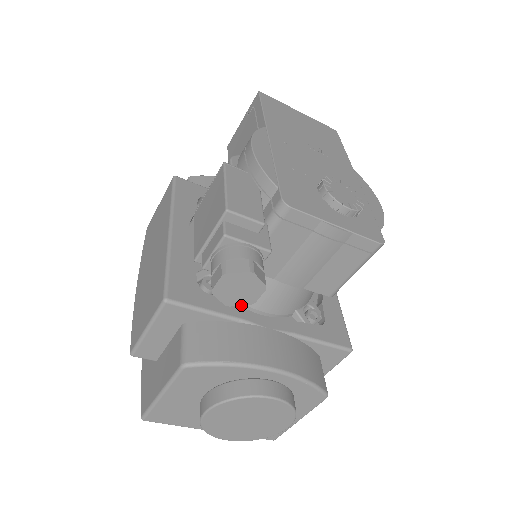
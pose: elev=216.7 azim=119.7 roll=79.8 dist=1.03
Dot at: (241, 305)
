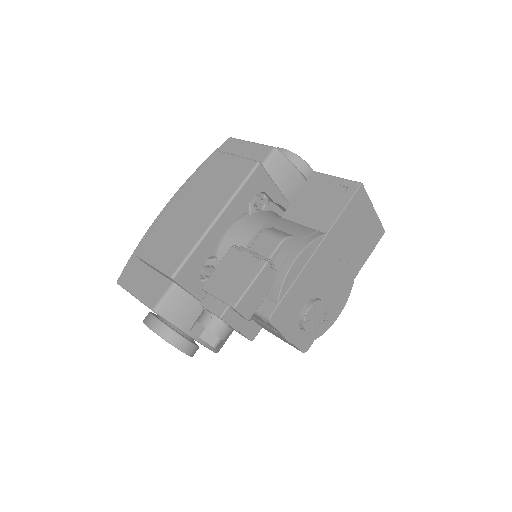
Dot at: occluded
